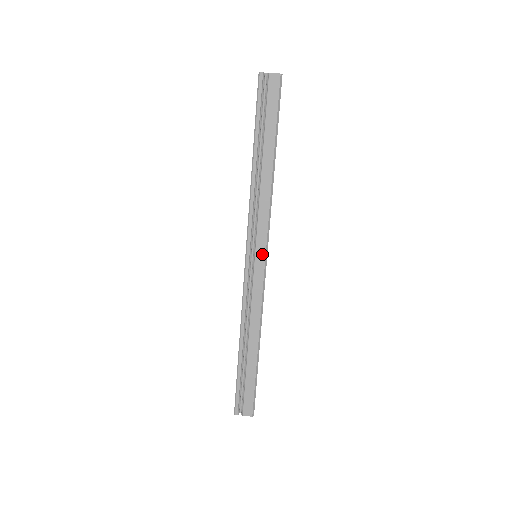
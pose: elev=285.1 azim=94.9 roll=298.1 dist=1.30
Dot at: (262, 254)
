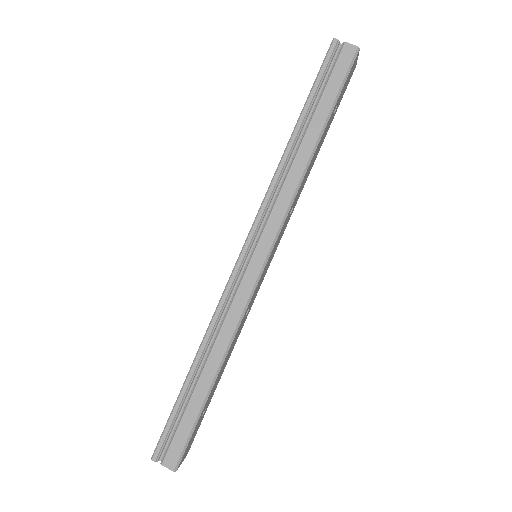
Dot at: (264, 251)
